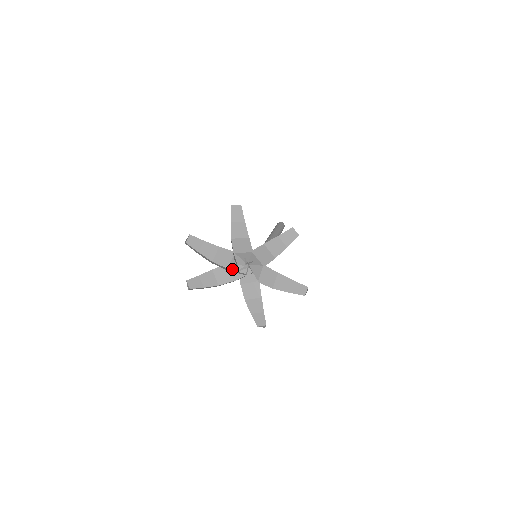
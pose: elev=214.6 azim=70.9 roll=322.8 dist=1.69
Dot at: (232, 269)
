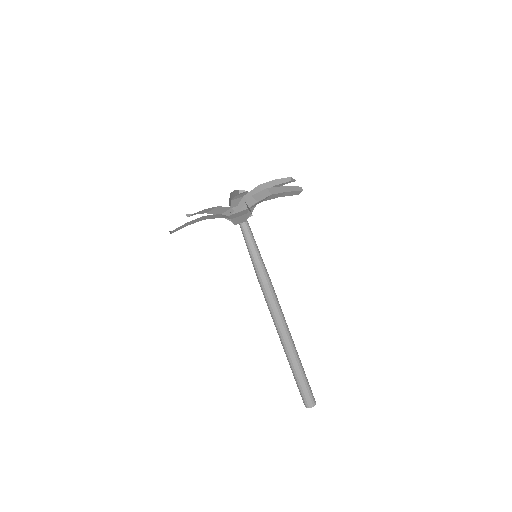
Dot at: (224, 216)
